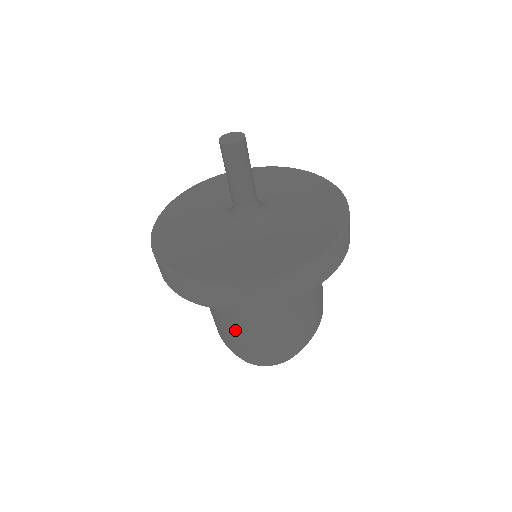
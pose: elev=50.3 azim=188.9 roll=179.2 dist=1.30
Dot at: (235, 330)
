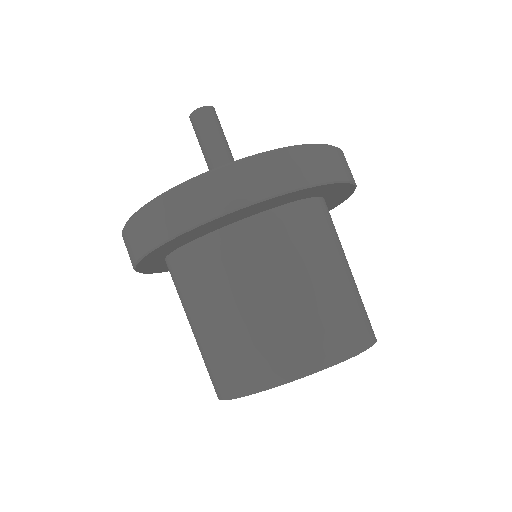
Dot at: (319, 288)
